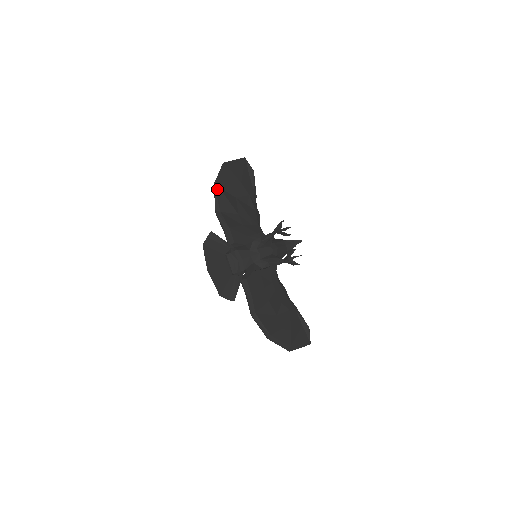
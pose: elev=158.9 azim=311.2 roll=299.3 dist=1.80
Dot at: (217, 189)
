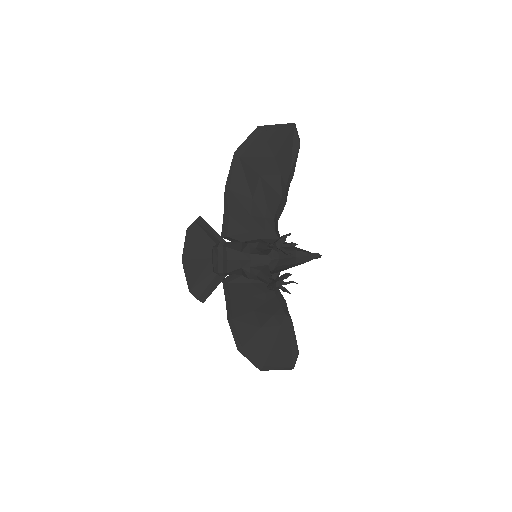
Dot at: (236, 160)
